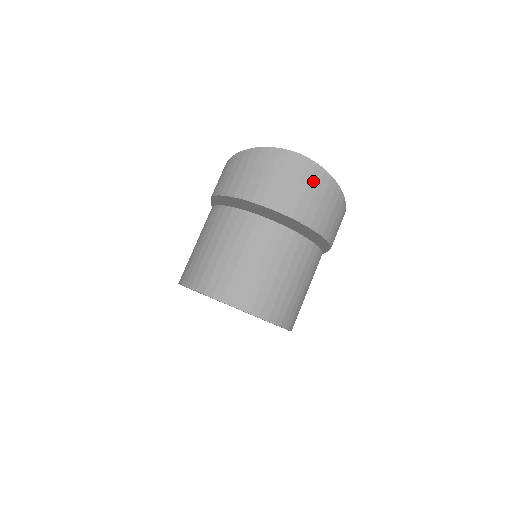
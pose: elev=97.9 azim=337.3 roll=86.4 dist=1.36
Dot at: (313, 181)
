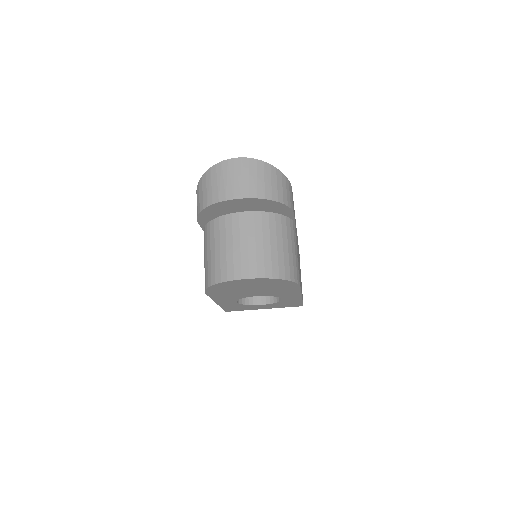
Dot at: (252, 170)
